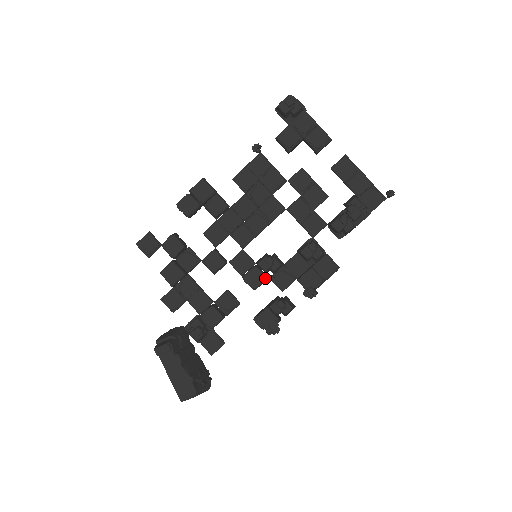
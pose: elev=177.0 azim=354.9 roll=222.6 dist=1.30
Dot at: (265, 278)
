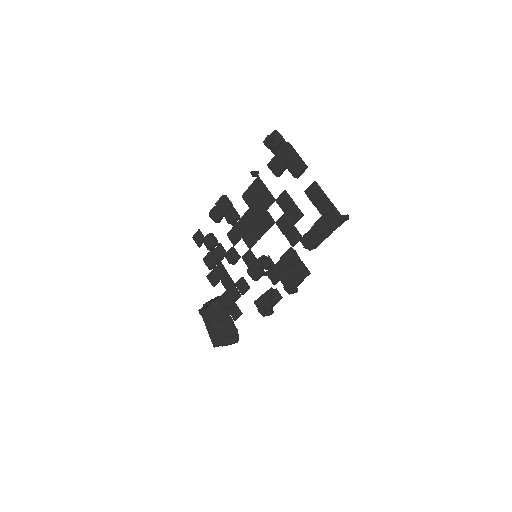
Dot at: (259, 274)
